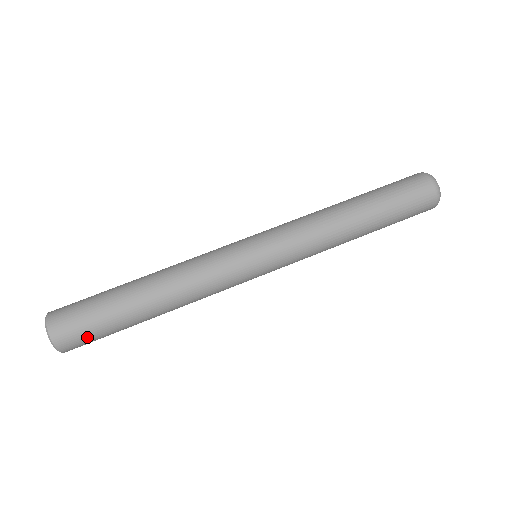
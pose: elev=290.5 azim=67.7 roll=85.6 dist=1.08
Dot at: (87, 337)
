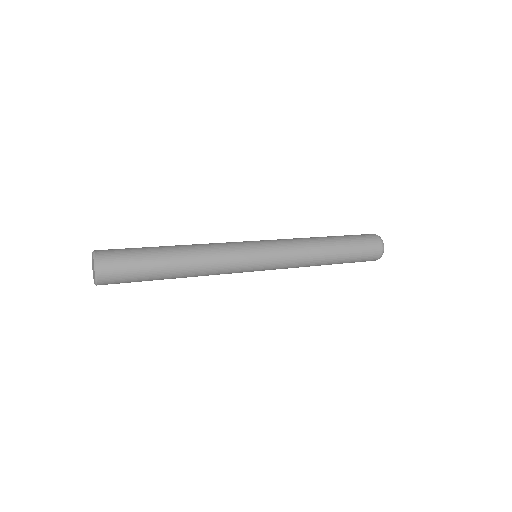
Dot at: (122, 259)
